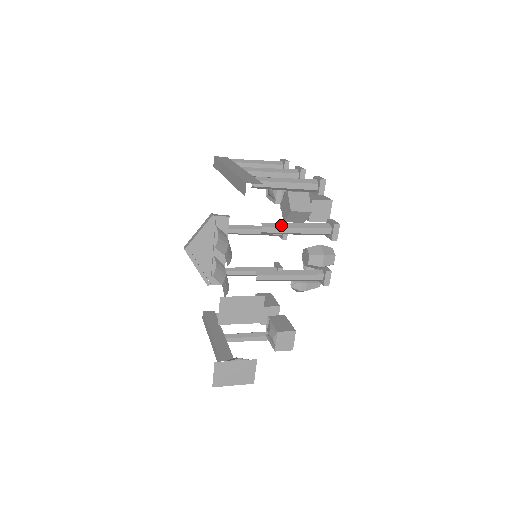
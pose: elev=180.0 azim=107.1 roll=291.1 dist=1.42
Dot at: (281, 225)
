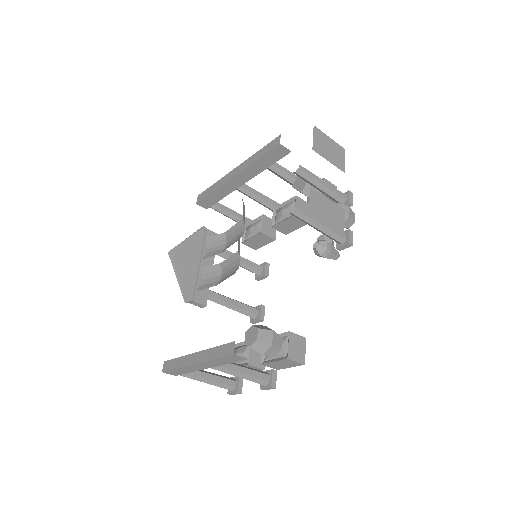
Dot at: (311, 173)
